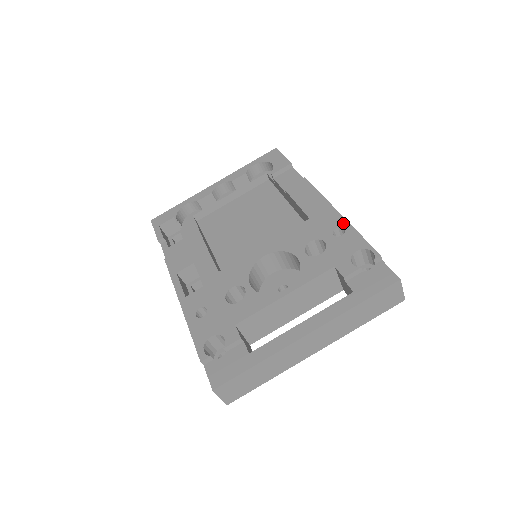
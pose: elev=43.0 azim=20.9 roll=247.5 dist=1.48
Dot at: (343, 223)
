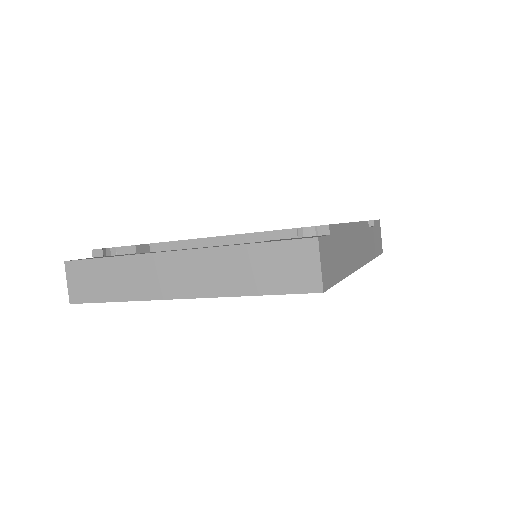
Dot at: occluded
